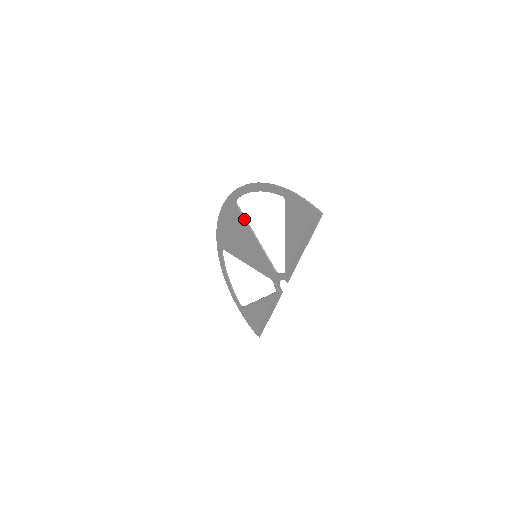
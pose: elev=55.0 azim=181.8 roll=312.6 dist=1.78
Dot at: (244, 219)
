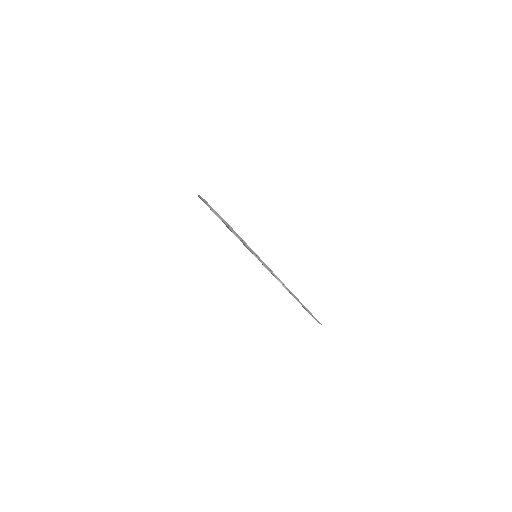
Dot at: occluded
